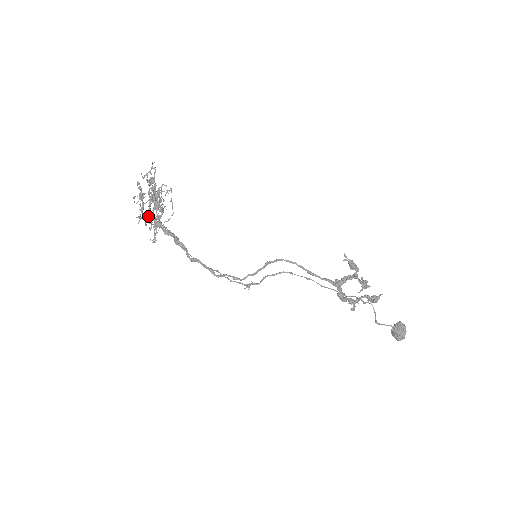
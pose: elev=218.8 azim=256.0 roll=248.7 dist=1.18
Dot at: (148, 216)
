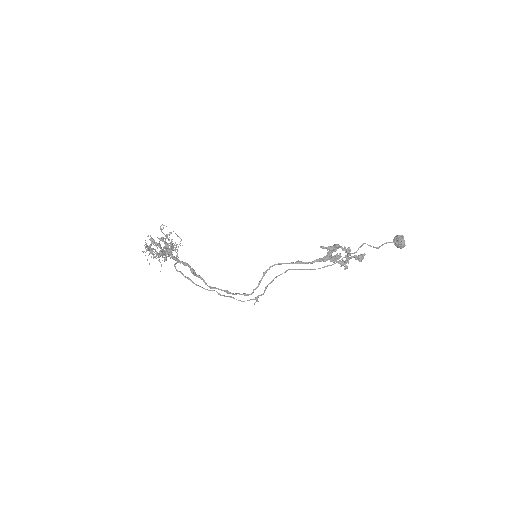
Dot at: (164, 260)
